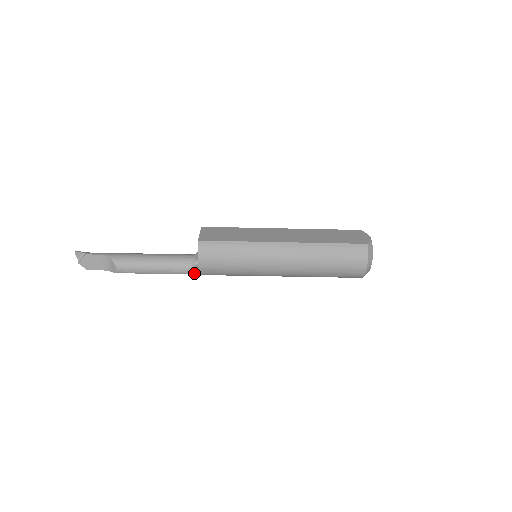
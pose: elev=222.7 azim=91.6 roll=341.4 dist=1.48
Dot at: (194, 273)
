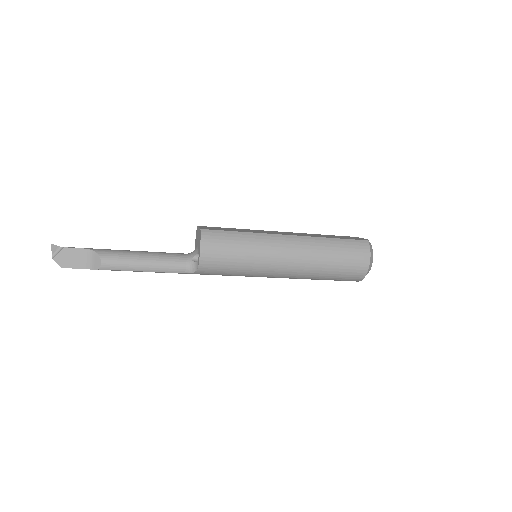
Dot at: (191, 271)
